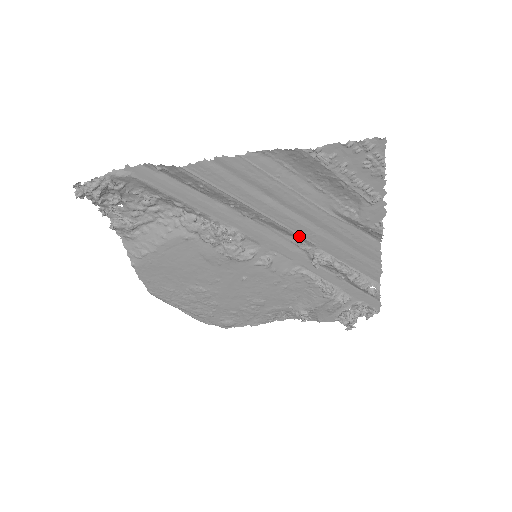
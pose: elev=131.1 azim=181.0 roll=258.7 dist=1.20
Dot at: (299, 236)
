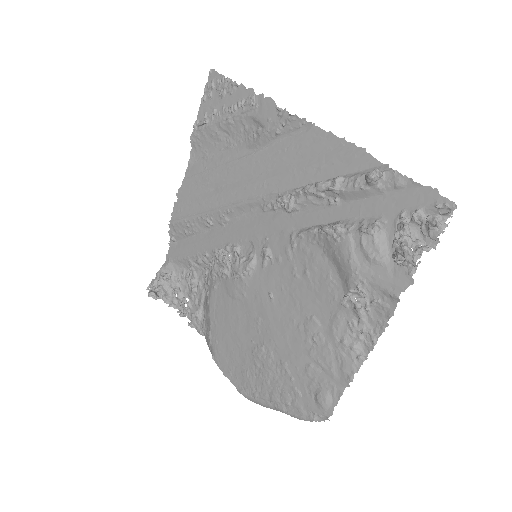
Dot at: (257, 198)
